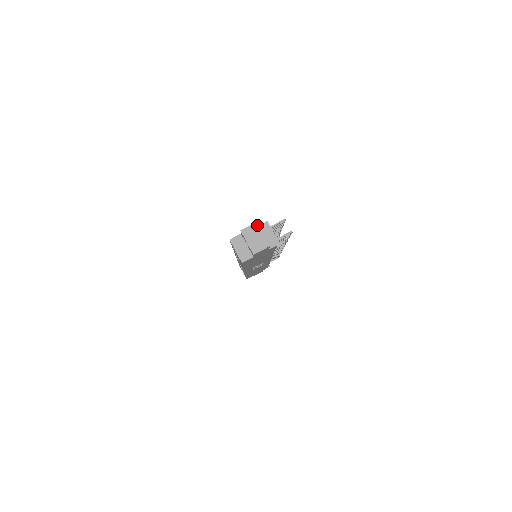
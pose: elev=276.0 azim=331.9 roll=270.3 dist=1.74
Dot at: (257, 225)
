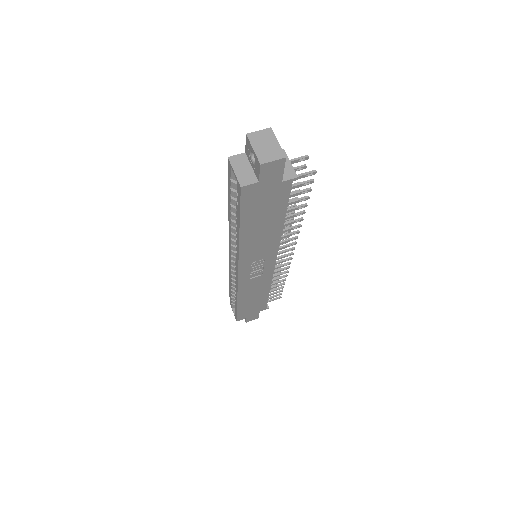
Dot at: (271, 131)
